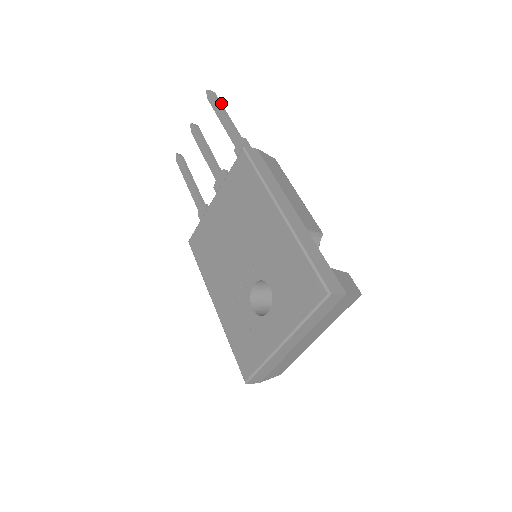
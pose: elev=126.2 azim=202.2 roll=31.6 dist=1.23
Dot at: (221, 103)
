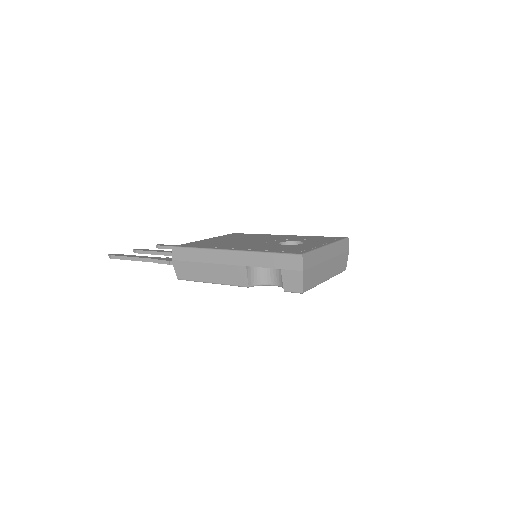
Dot at: occluded
